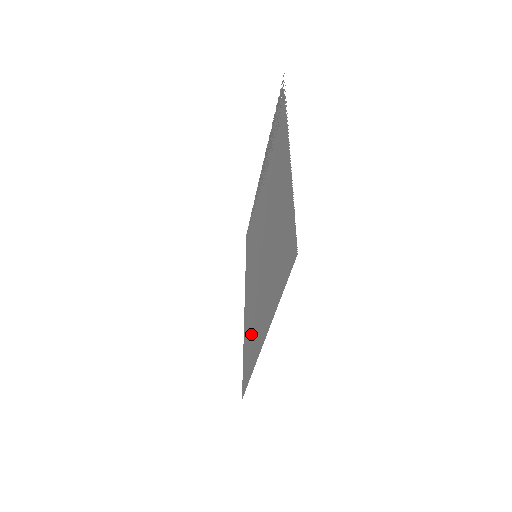
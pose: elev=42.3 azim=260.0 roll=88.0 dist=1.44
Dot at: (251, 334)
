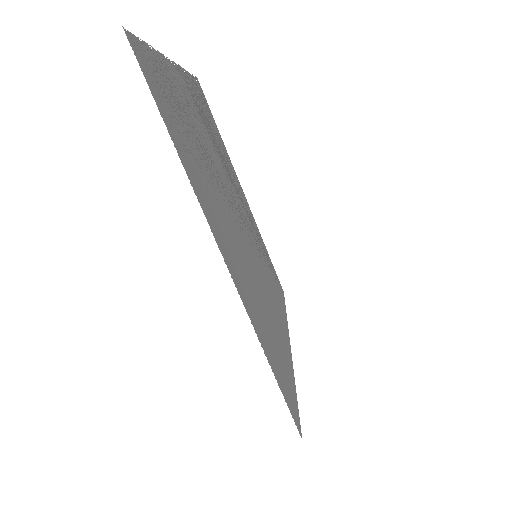
Dot at: (266, 324)
